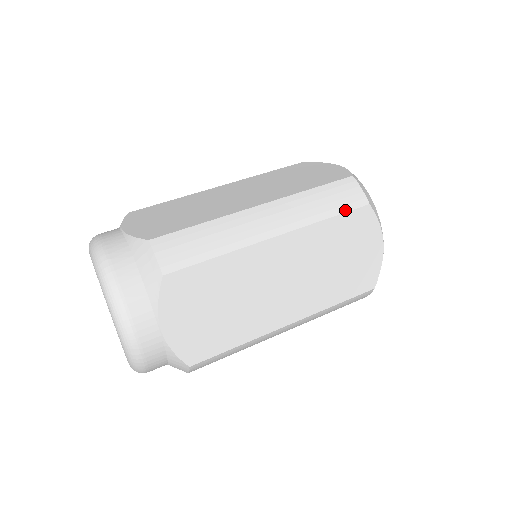
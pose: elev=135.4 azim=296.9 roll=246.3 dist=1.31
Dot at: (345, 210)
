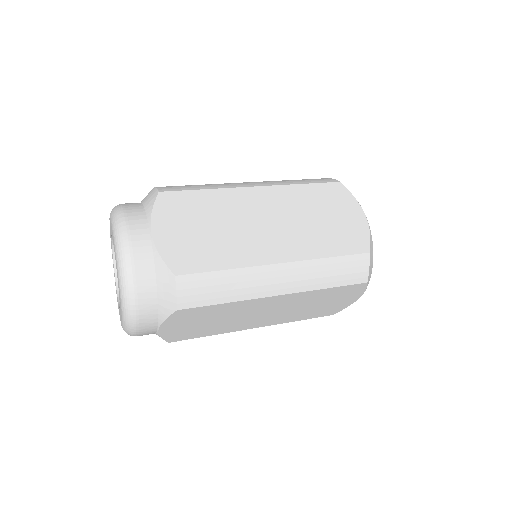
Dot at: (318, 182)
